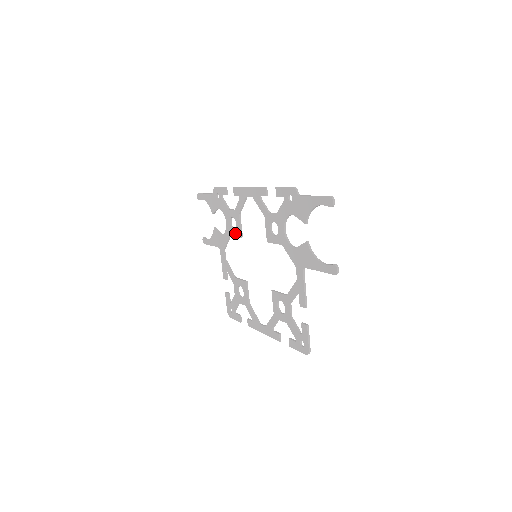
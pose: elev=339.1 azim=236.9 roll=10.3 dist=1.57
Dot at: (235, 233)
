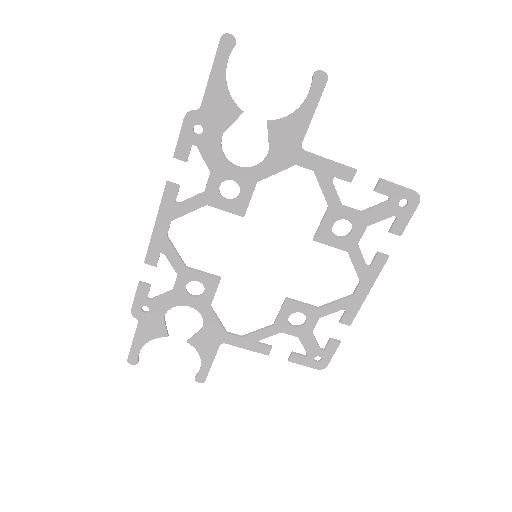
Dot at: (210, 291)
